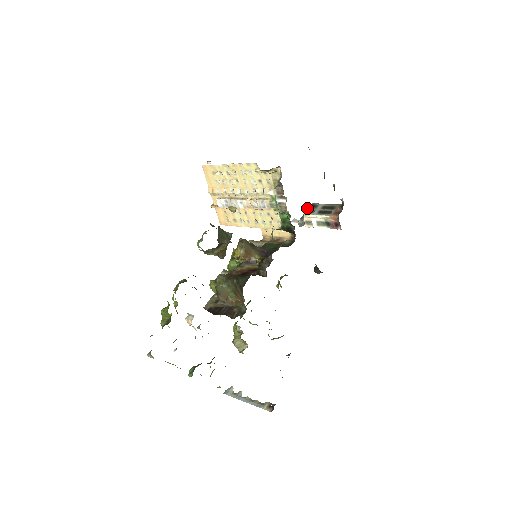
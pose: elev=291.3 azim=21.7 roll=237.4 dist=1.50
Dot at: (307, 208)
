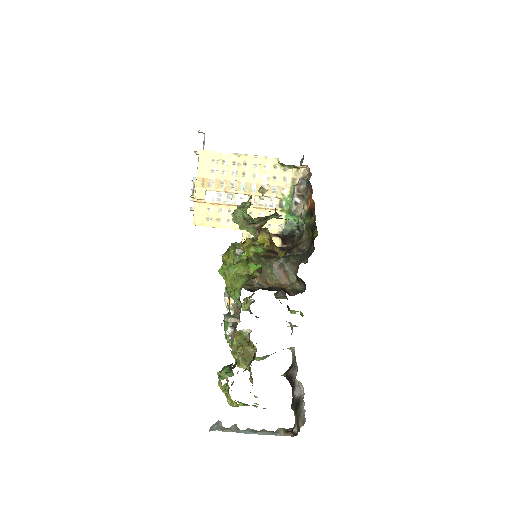
Dot at: occluded
